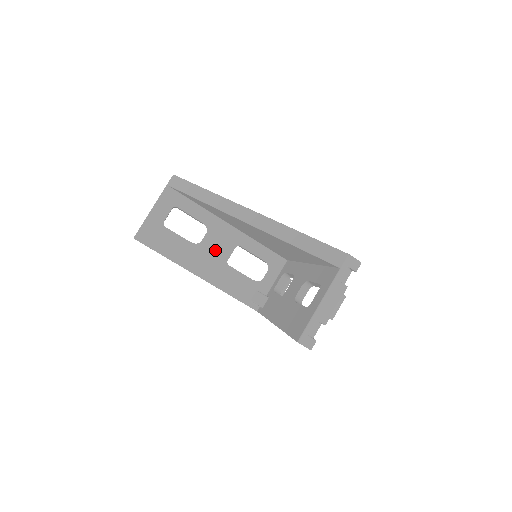
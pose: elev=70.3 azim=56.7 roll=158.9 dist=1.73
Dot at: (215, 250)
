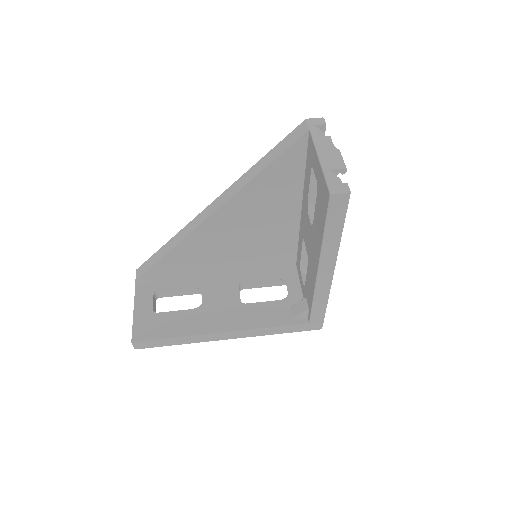
Dot at: (221, 300)
